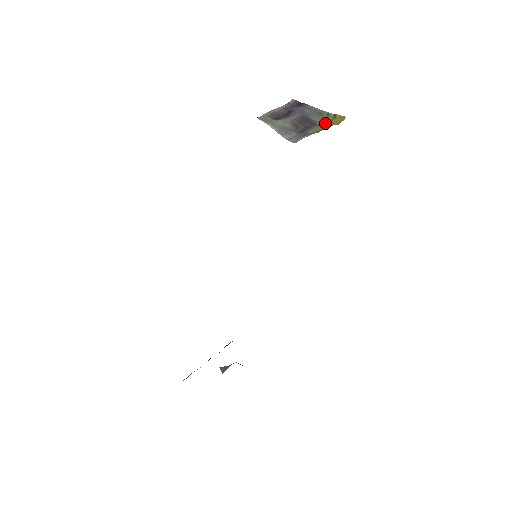
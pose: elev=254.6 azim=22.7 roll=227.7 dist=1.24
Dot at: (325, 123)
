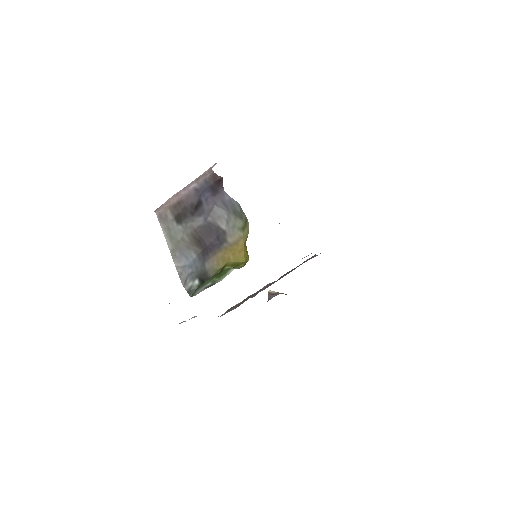
Dot at: (234, 244)
